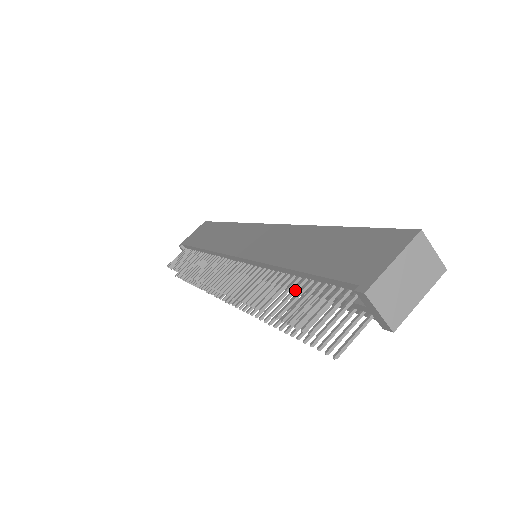
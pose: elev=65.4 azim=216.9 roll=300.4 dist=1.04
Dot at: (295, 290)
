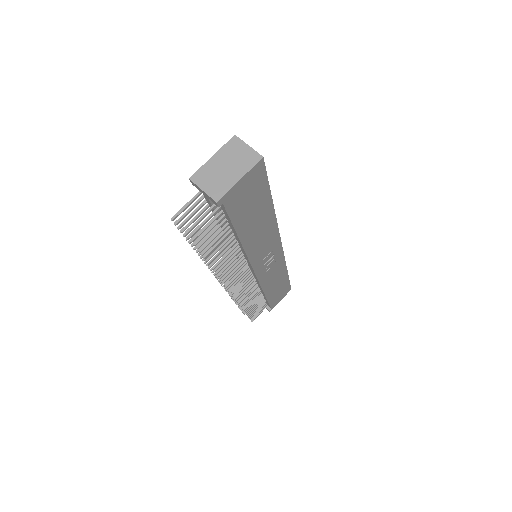
Dot at: occluded
